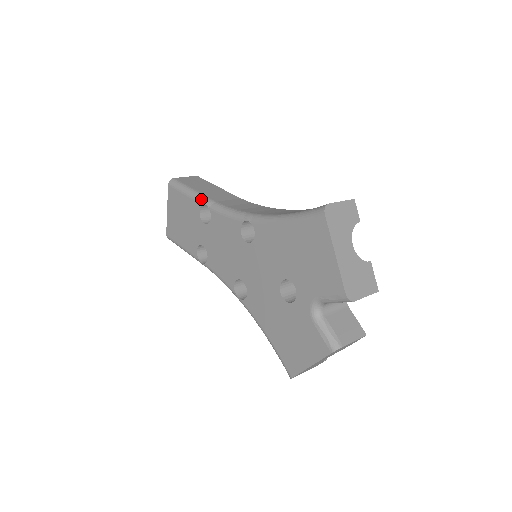
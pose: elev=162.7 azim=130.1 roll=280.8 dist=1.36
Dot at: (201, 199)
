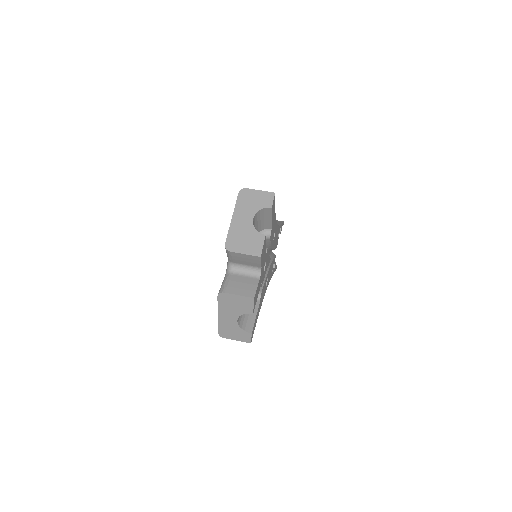
Dot at: occluded
